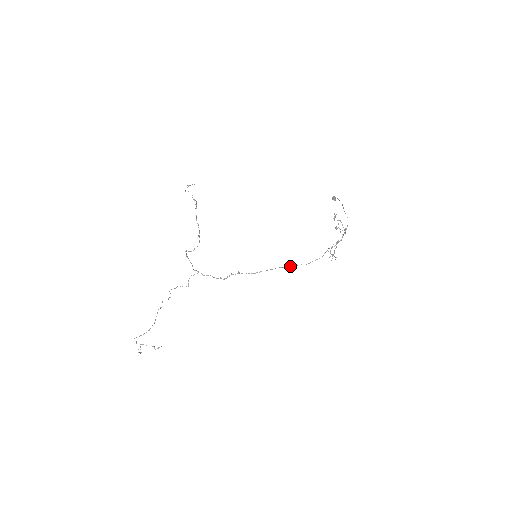
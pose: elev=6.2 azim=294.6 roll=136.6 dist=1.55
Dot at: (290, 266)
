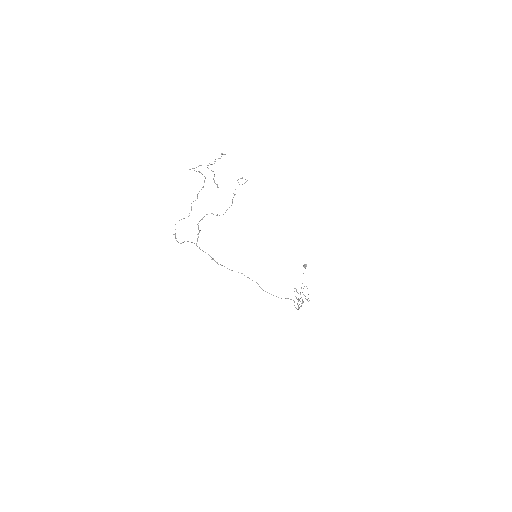
Dot at: (269, 293)
